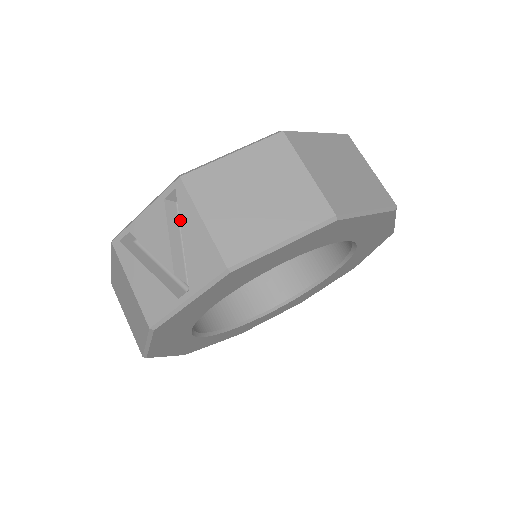
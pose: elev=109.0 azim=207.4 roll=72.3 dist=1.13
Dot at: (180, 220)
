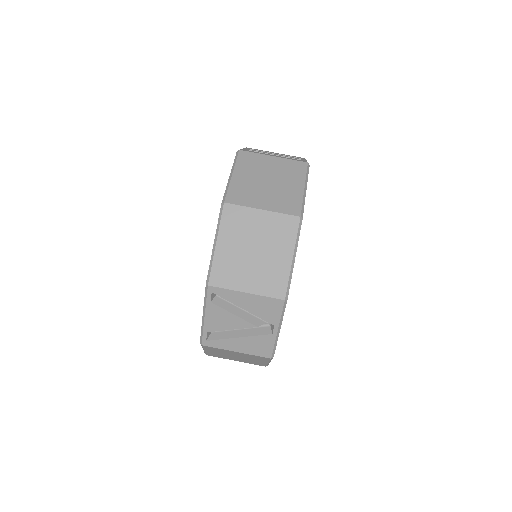
Dot at: occluded
